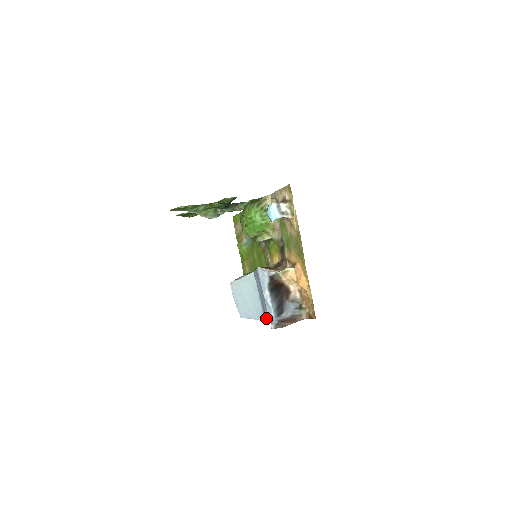
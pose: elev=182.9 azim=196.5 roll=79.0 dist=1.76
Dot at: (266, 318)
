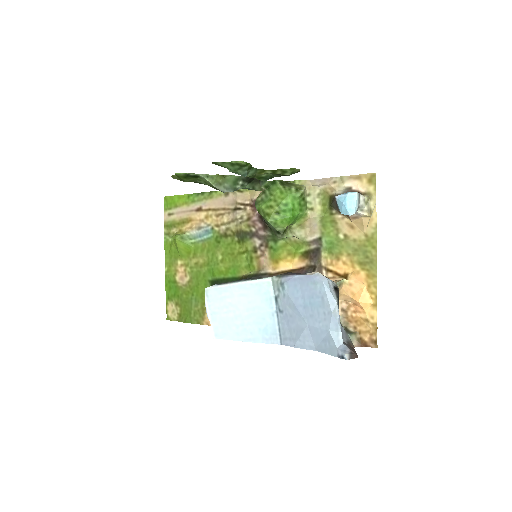
Dot at: (294, 342)
